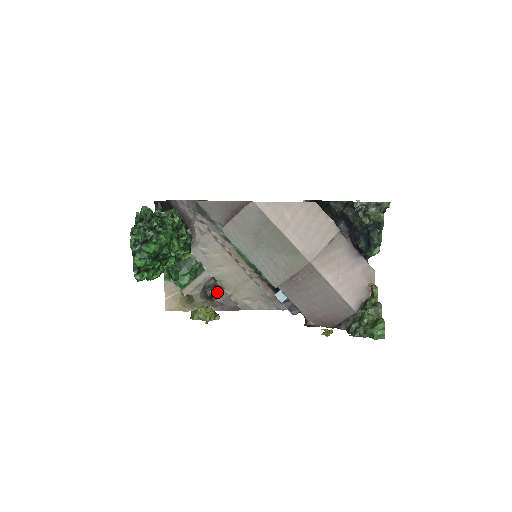
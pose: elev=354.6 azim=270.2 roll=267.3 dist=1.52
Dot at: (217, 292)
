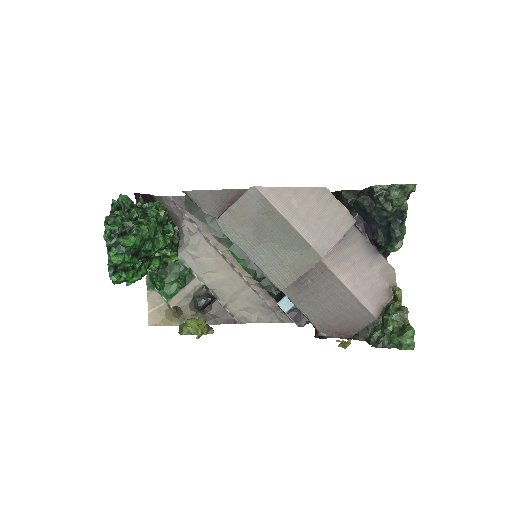
Dot at: (210, 302)
